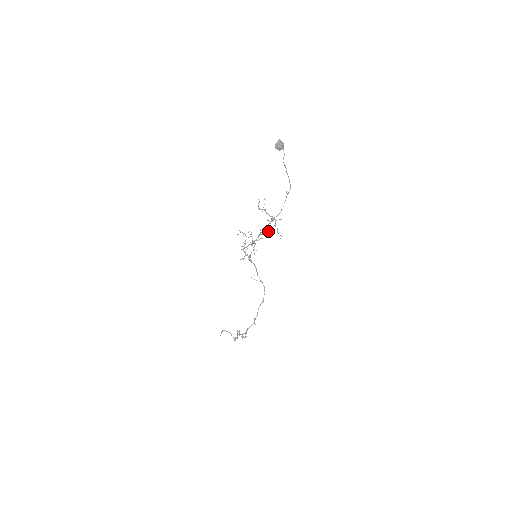
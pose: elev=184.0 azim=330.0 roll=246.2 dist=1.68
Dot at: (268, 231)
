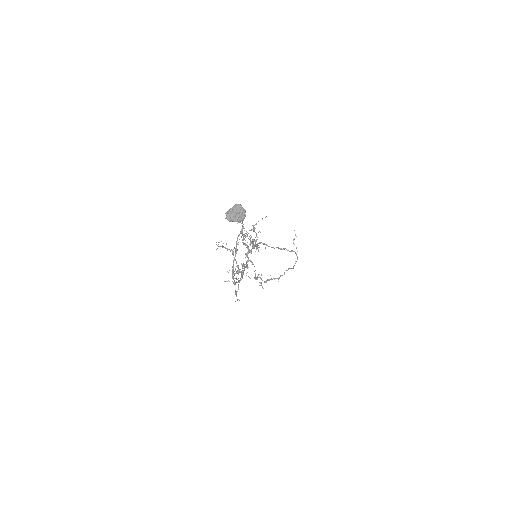
Dot at: (246, 266)
